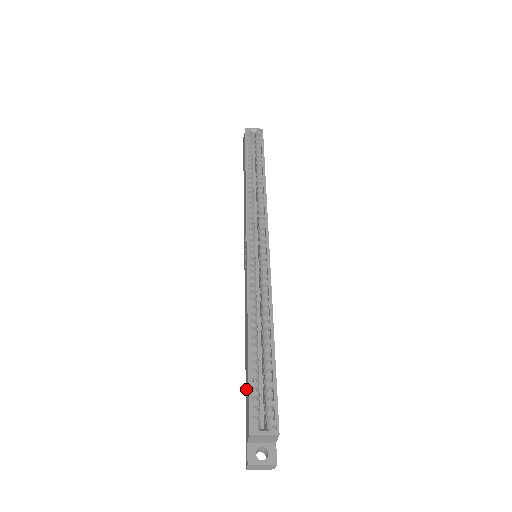
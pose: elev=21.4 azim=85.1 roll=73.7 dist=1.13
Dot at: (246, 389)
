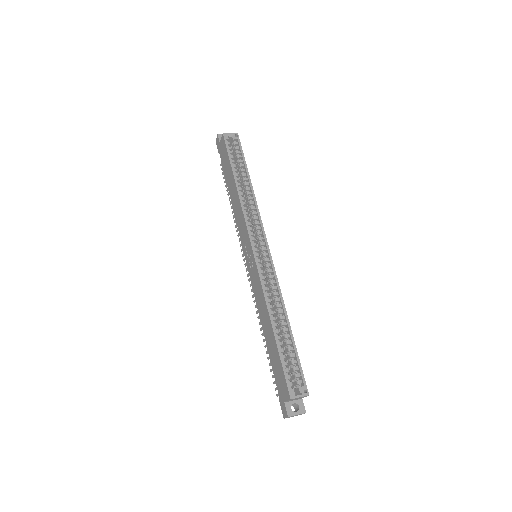
Dot at: (274, 365)
